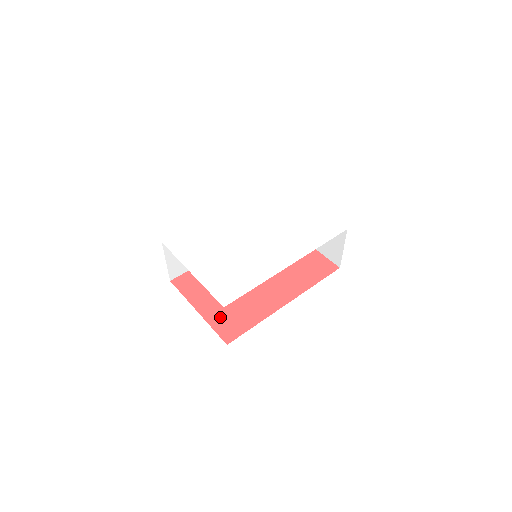
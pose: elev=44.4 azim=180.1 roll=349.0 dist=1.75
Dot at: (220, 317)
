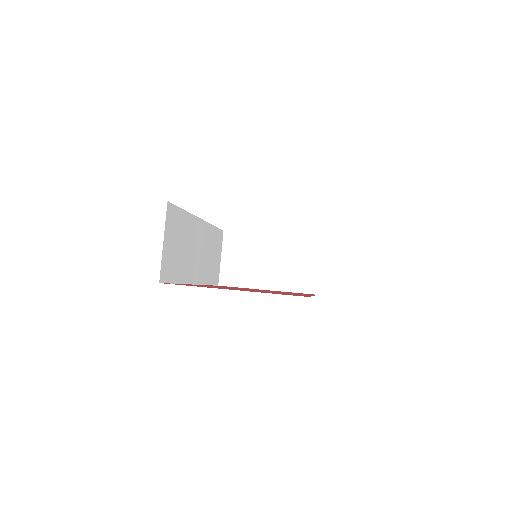
Dot at: occluded
